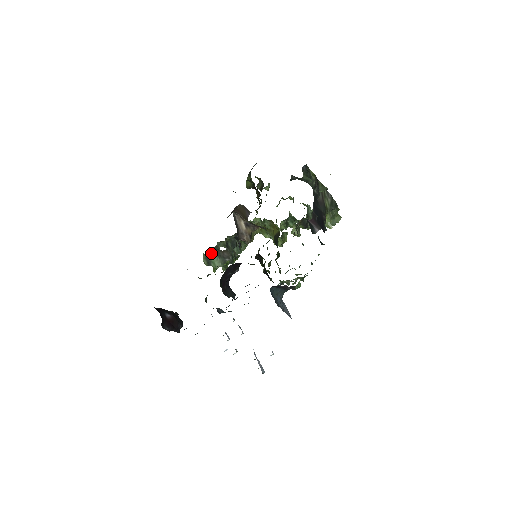
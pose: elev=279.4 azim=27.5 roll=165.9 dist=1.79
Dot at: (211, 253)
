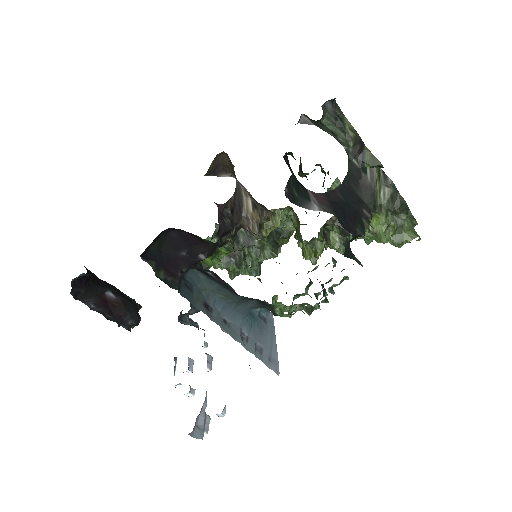
Dot at: occluded
